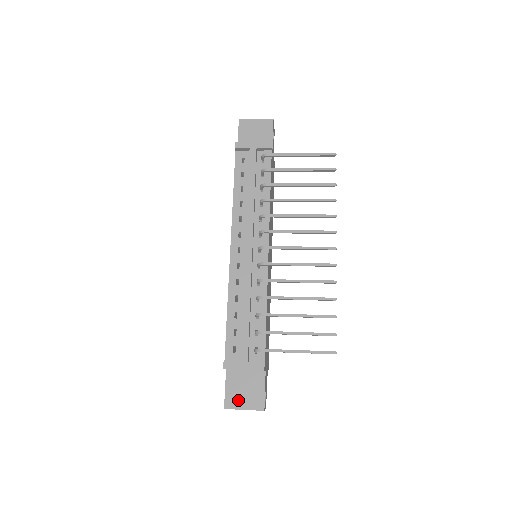
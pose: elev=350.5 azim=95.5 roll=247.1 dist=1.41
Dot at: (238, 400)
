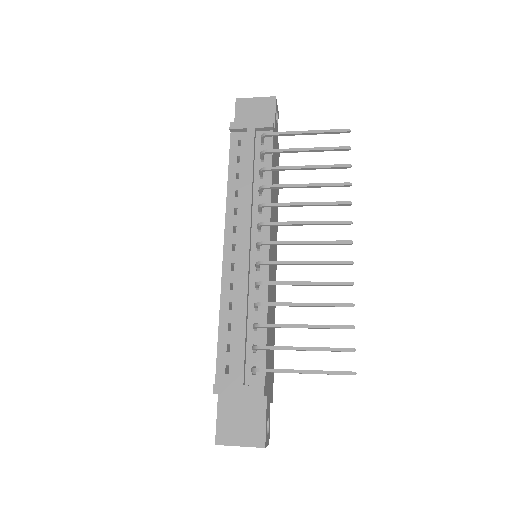
Dot at: (232, 434)
